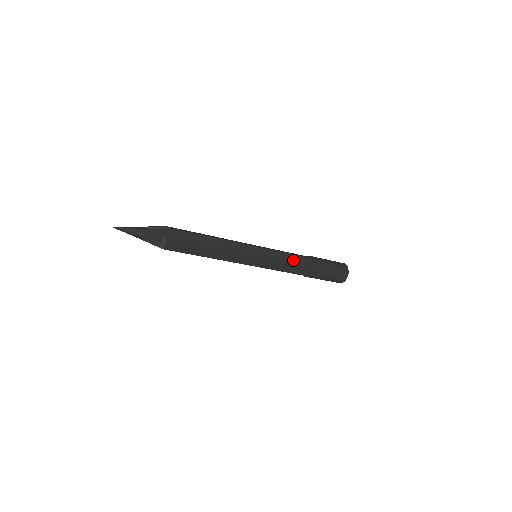
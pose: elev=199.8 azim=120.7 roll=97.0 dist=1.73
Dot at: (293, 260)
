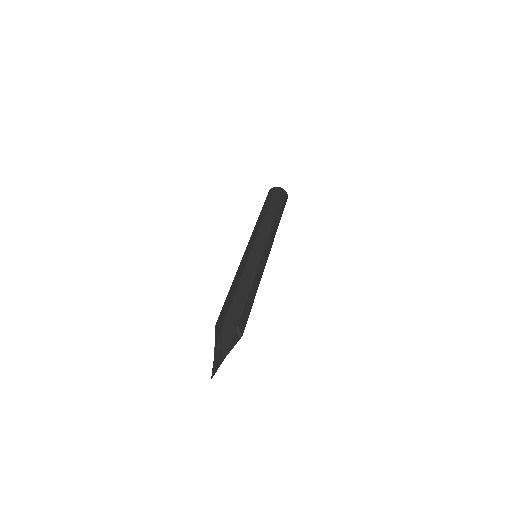
Dot at: occluded
